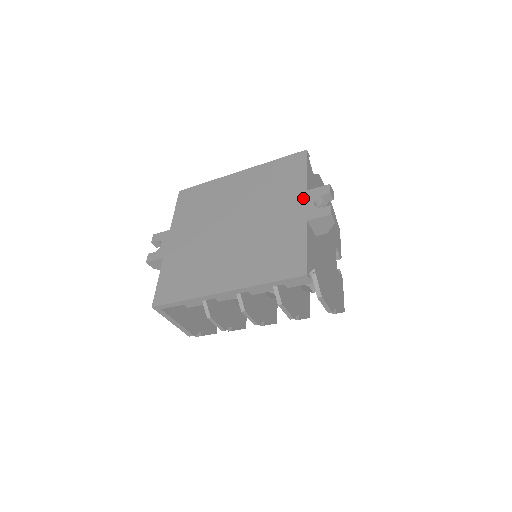
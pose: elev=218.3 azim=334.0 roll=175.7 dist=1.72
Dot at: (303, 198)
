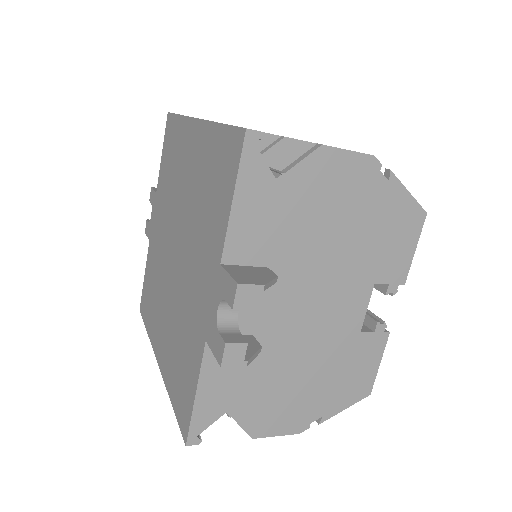
Dot at: (213, 280)
